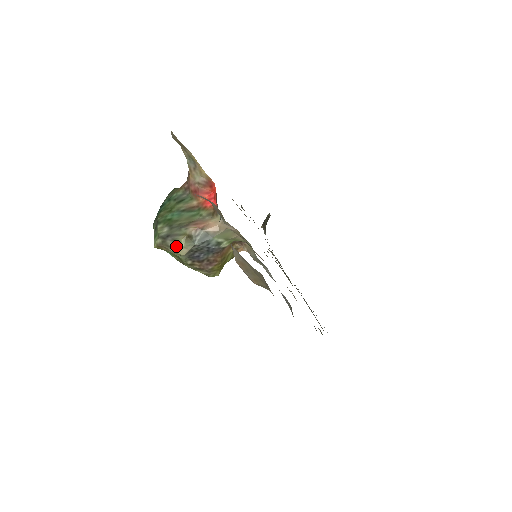
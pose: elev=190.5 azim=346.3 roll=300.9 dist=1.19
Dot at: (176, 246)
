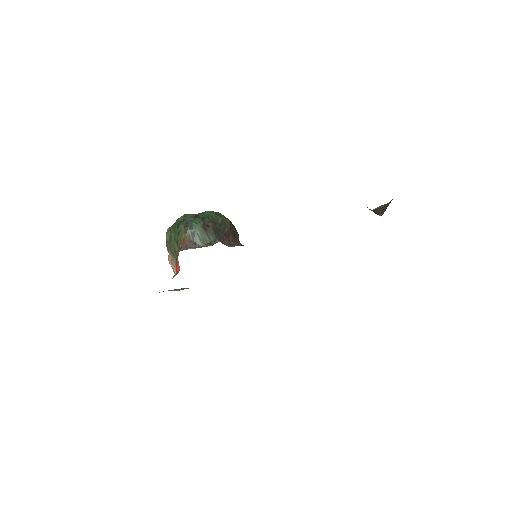
Dot at: occluded
